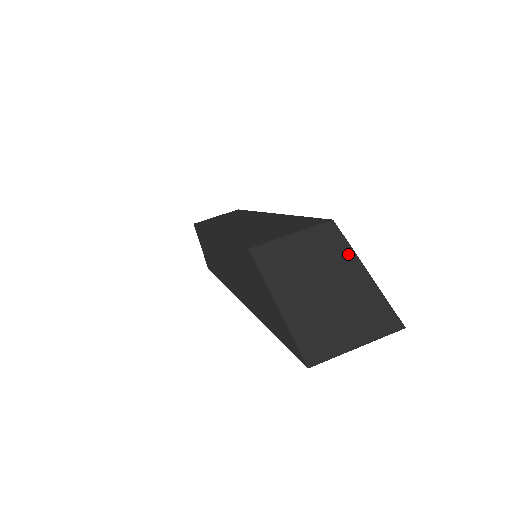
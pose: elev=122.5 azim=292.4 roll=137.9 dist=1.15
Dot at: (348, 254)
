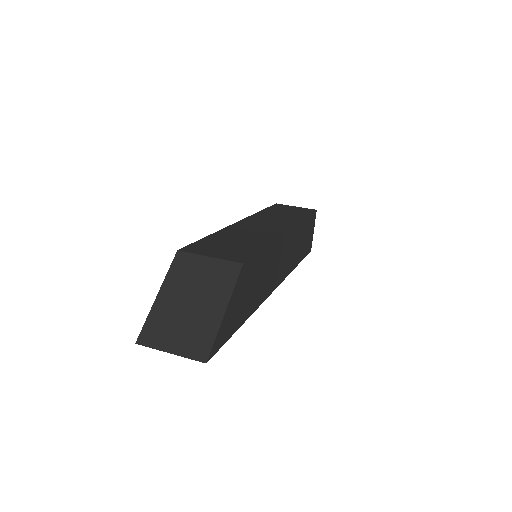
Dot at: (226, 293)
